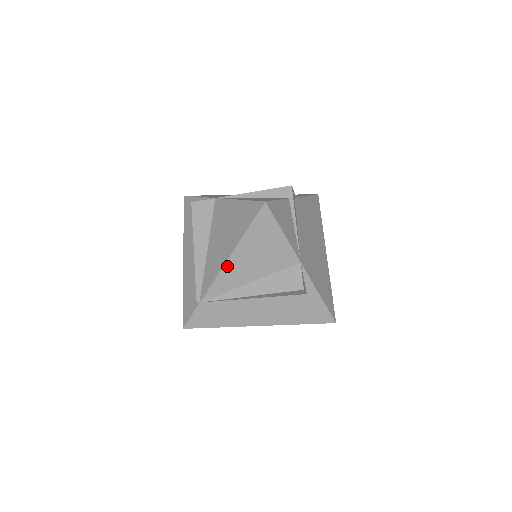
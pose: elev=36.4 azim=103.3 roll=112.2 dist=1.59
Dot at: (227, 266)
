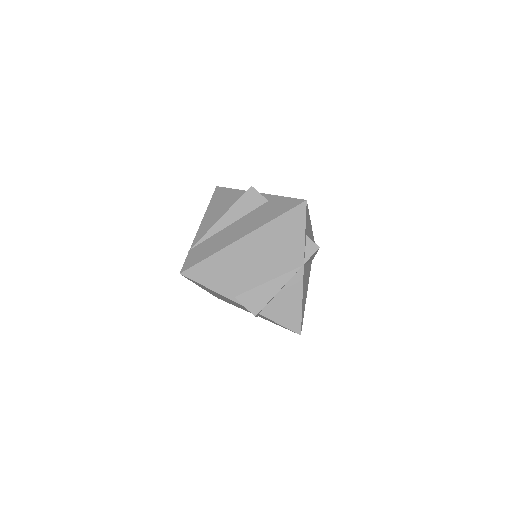
Dot at: (203, 222)
